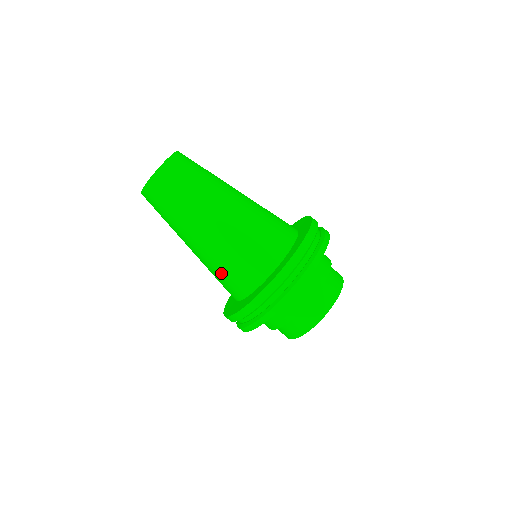
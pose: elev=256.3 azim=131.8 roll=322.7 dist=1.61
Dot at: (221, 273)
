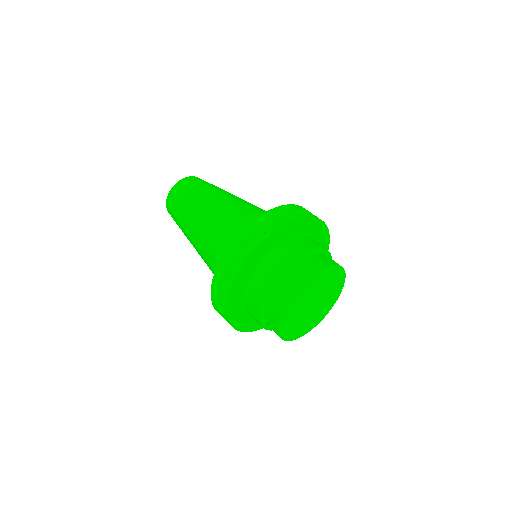
Dot at: (232, 222)
